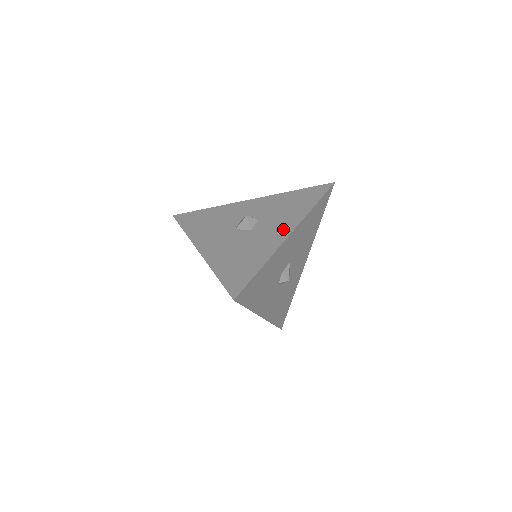
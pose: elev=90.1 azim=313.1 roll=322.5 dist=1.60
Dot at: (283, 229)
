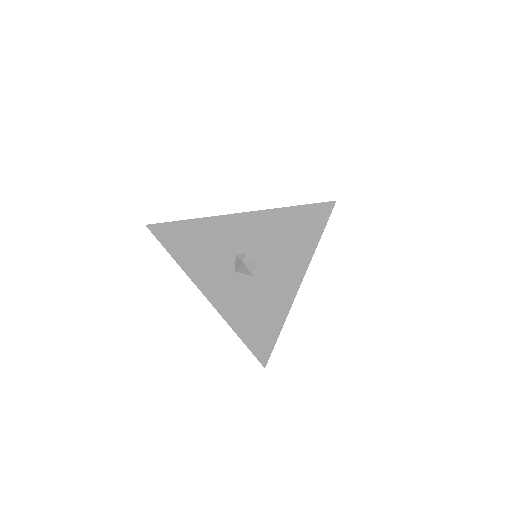
Dot at: (288, 284)
